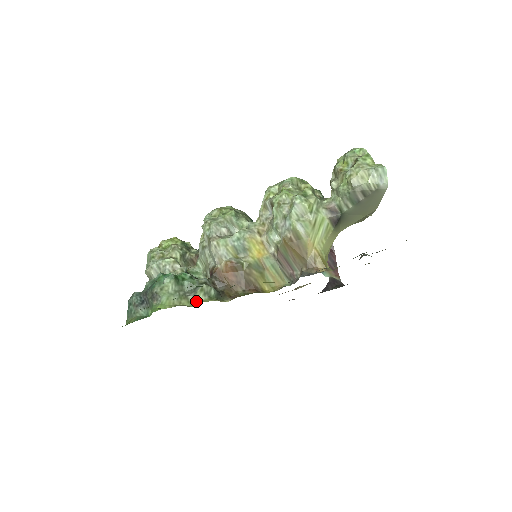
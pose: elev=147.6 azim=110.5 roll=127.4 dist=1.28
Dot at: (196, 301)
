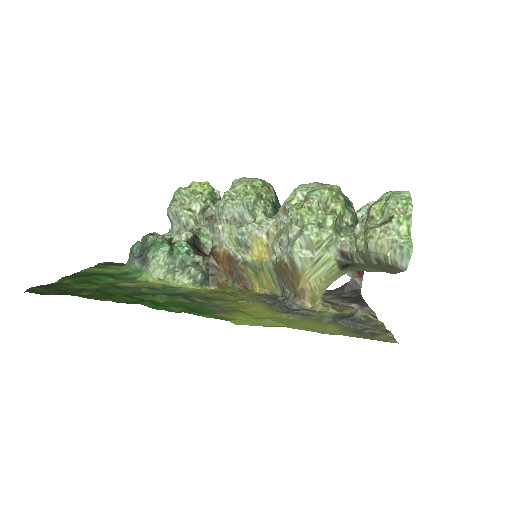
Dot at: (179, 281)
